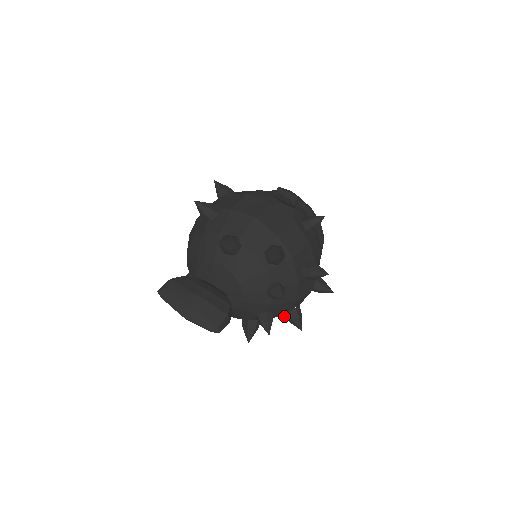
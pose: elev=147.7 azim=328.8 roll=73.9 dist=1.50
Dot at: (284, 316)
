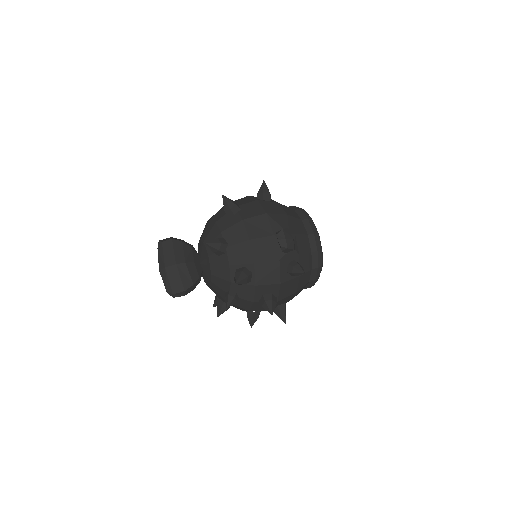
Dot at: occluded
